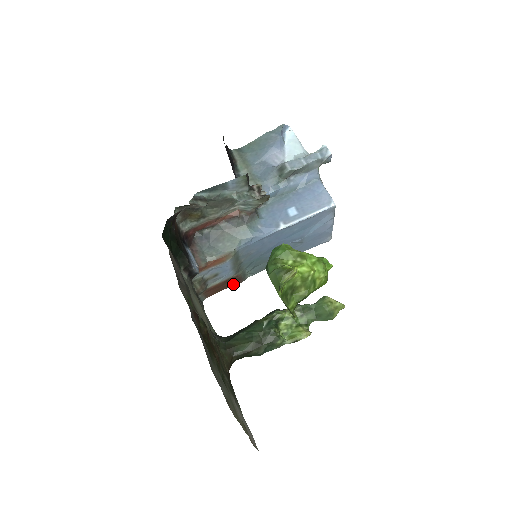
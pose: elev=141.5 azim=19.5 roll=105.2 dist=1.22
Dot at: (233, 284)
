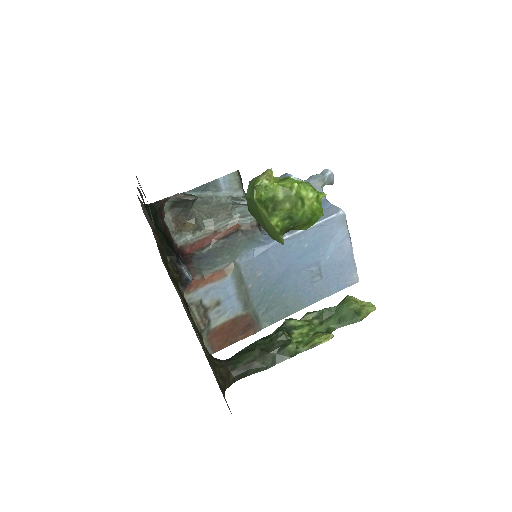
Dot at: (245, 333)
